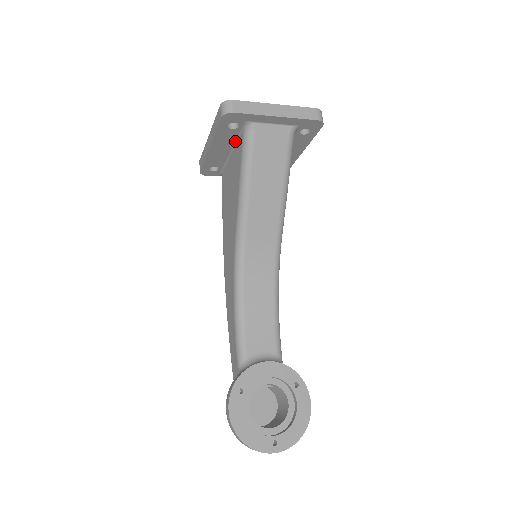
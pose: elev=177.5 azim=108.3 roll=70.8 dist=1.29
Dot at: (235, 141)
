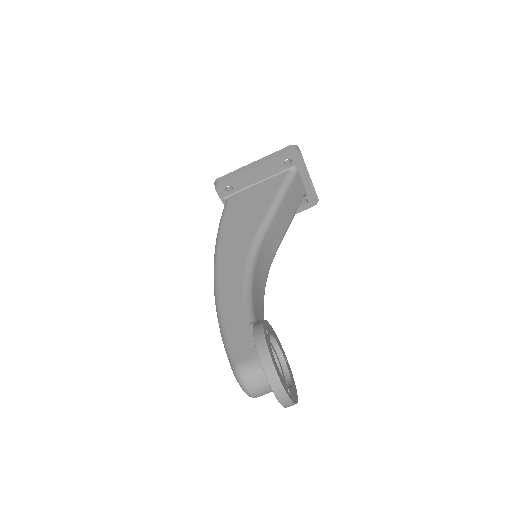
Dot at: (272, 175)
